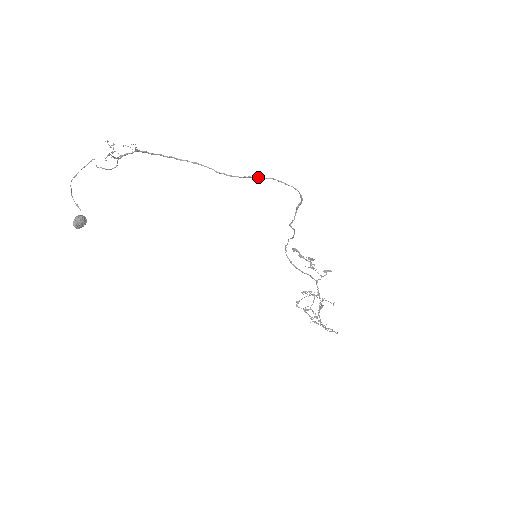
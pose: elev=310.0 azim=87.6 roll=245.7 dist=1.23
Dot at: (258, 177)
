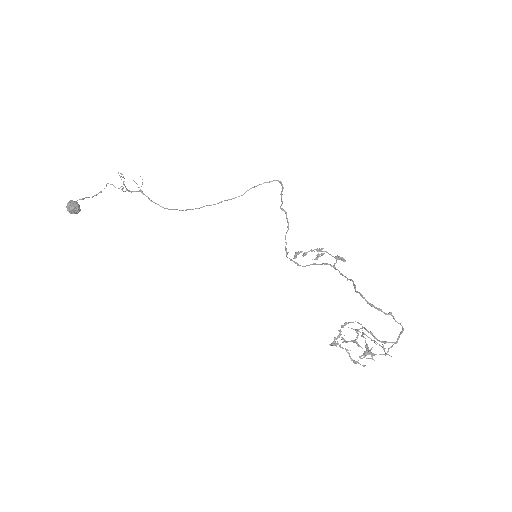
Dot at: (243, 194)
